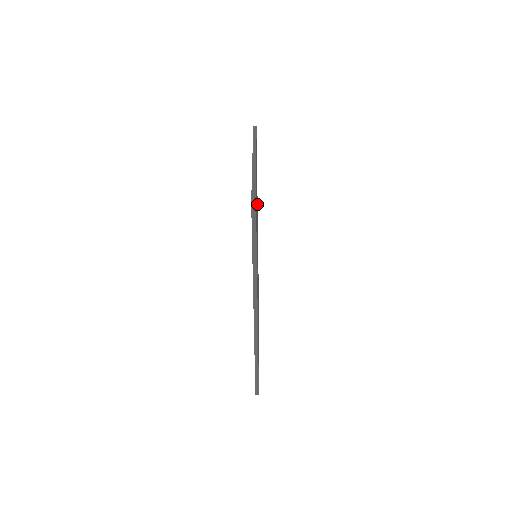
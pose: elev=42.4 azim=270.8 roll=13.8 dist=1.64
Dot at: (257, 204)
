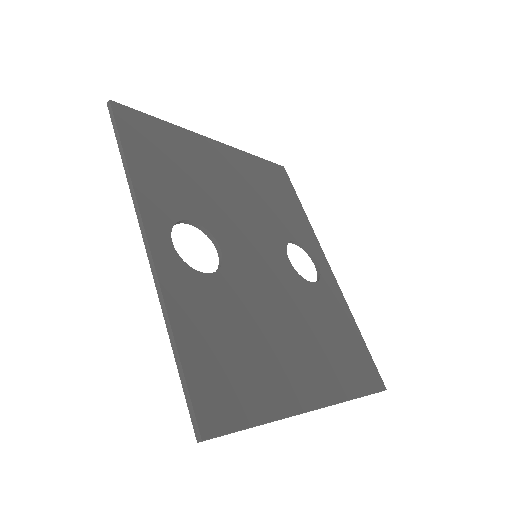
Dot at: (305, 239)
